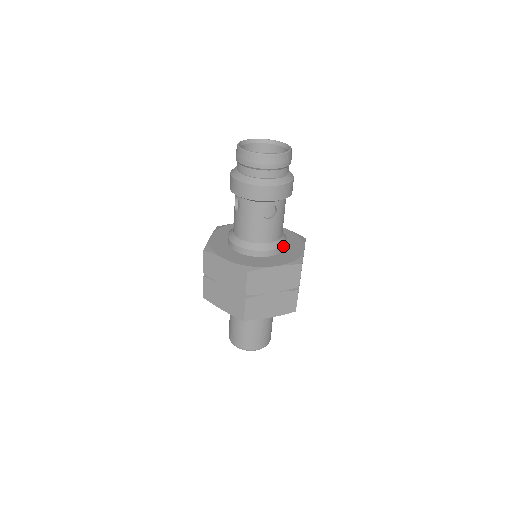
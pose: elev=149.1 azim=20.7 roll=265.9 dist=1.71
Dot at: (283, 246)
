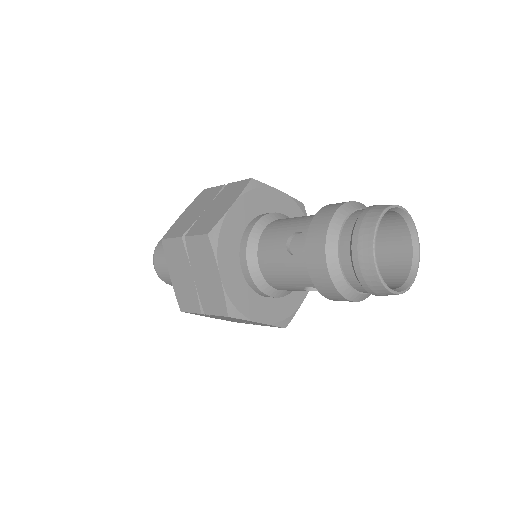
Dot at: (289, 292)
